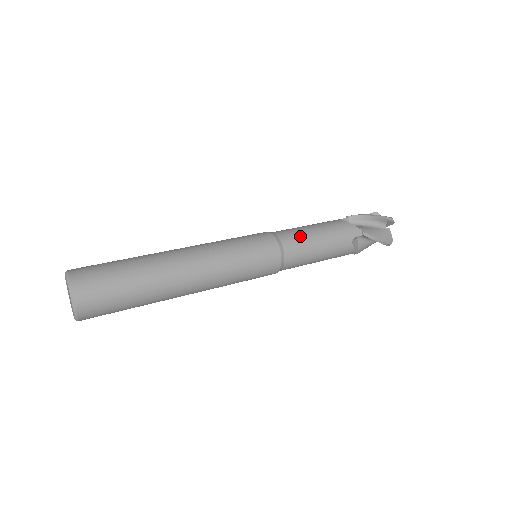
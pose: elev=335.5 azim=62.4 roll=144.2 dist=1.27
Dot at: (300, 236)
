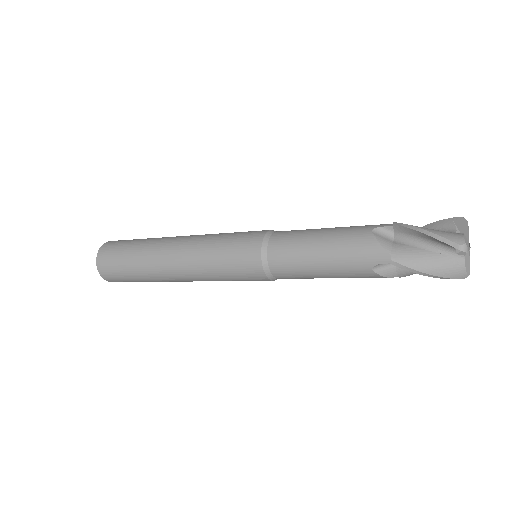
Dot at: occluded
